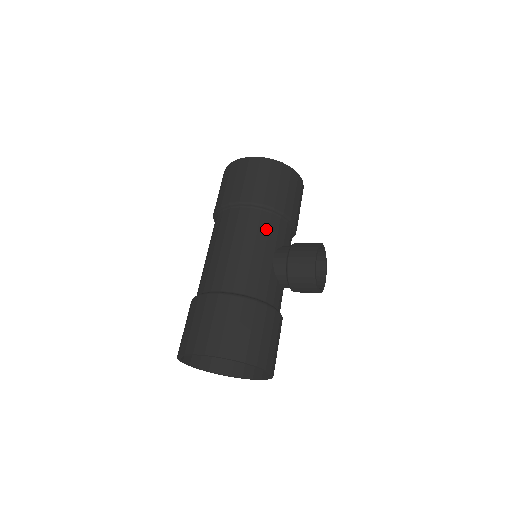
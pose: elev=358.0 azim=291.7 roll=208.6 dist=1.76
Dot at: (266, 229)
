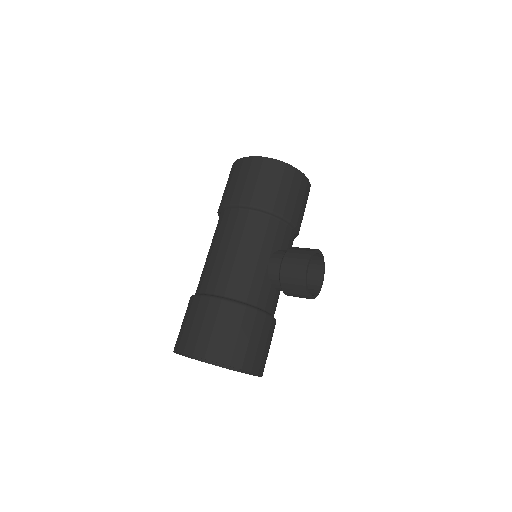
Dot at: (263, 233)
